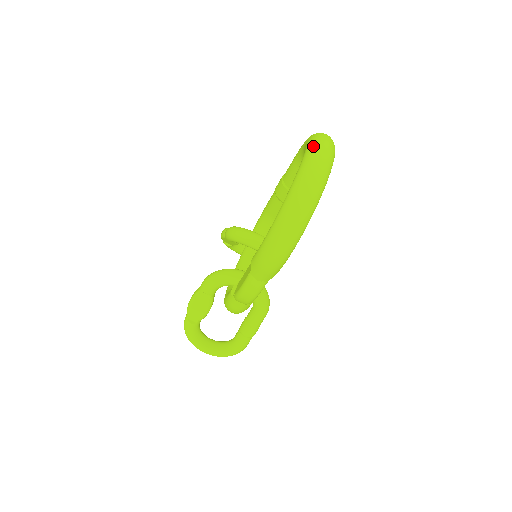
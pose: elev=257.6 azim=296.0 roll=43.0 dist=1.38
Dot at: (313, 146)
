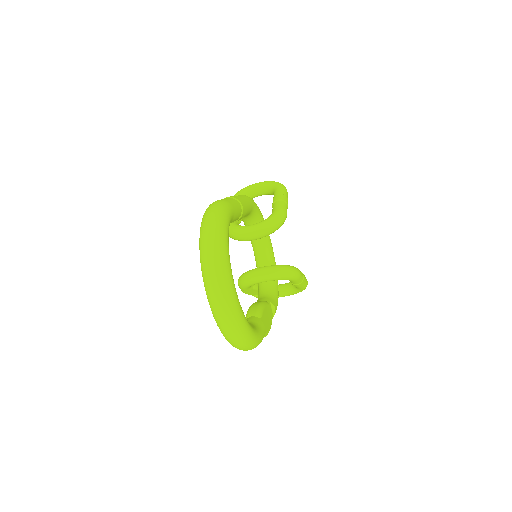
Dot at: (204, 279)
